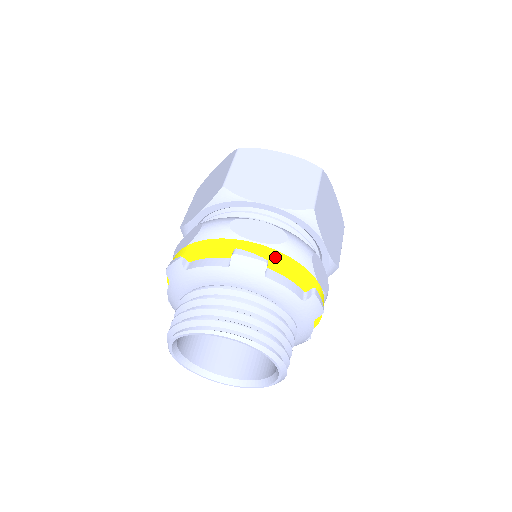
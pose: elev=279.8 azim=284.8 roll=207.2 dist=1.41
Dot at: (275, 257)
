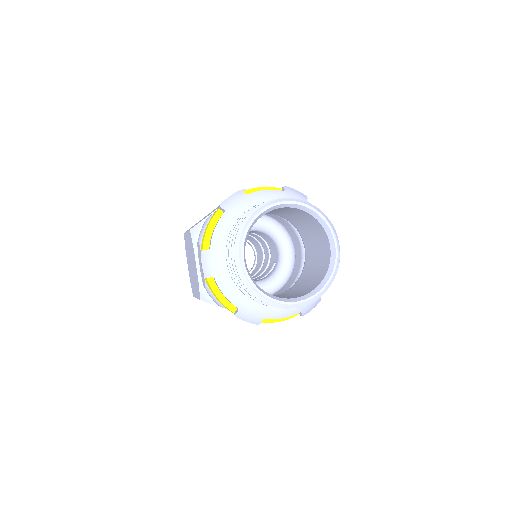
Dot at: occluded
